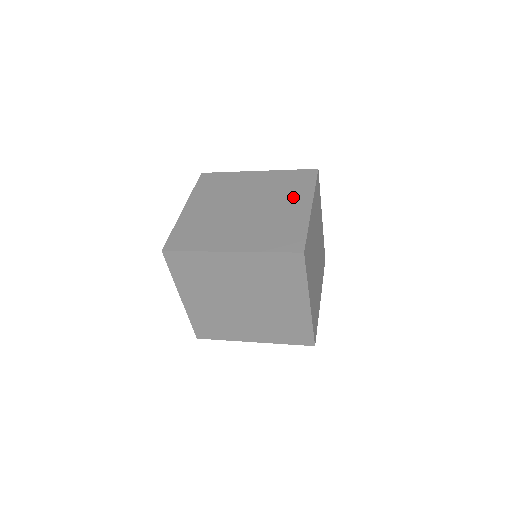
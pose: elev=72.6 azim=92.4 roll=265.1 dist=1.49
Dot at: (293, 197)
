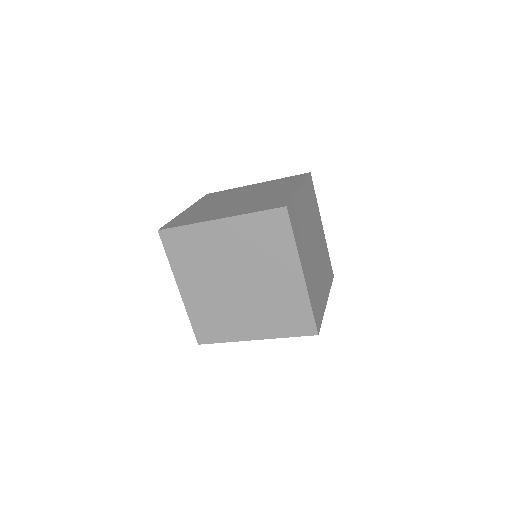
Dot at: (284, 187)
